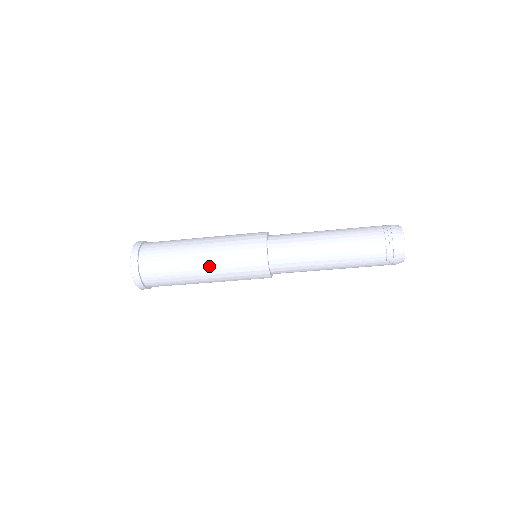
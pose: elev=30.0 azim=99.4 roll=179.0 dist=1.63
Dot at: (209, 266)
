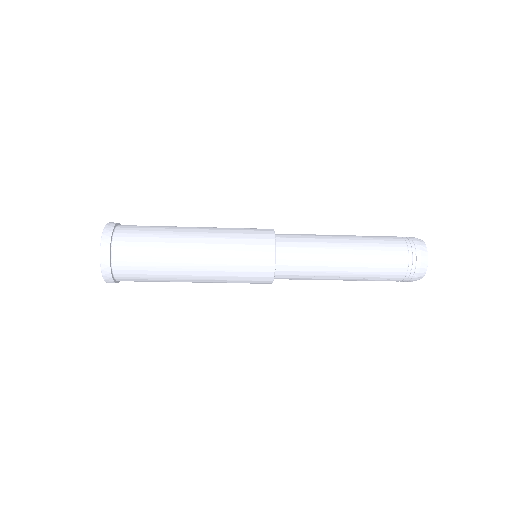
Dot at: (203, 273)
